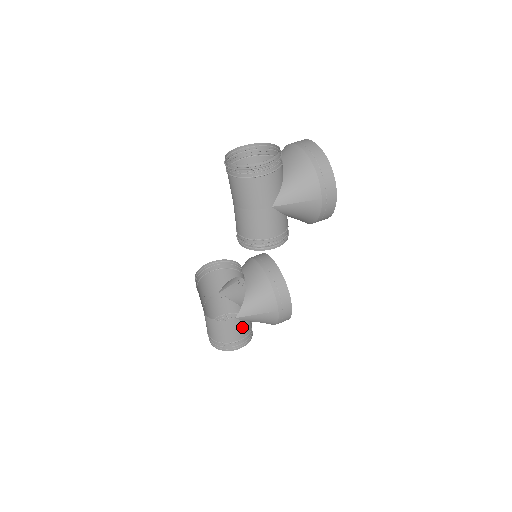
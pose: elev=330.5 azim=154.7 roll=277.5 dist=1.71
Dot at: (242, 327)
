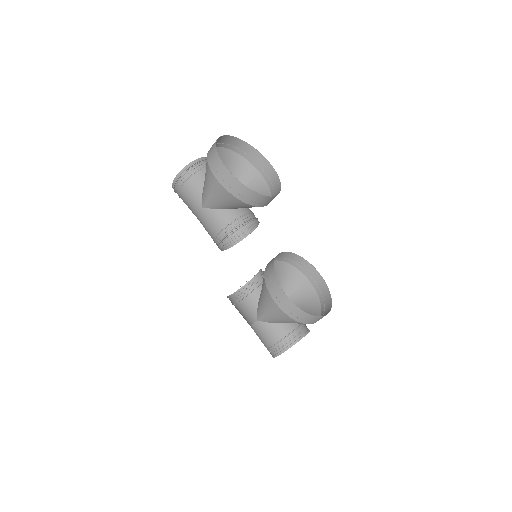
Dot at: (271, 329)
